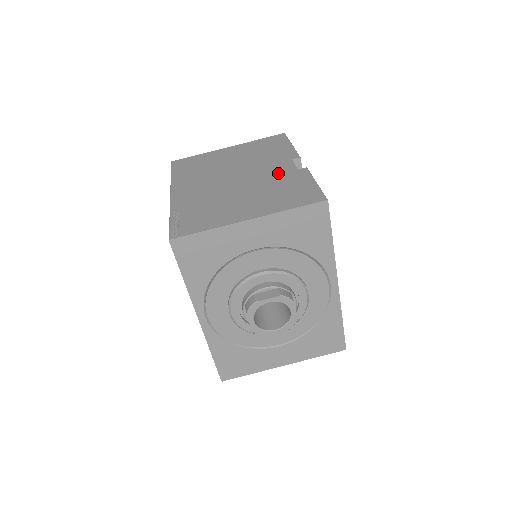
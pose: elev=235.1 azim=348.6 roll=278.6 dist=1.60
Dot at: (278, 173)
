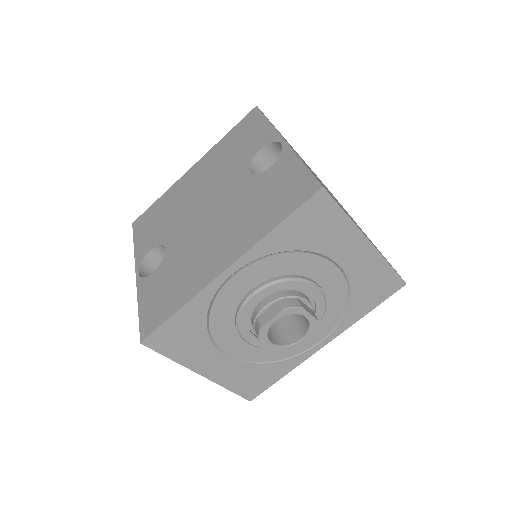
Dot at: occluded
